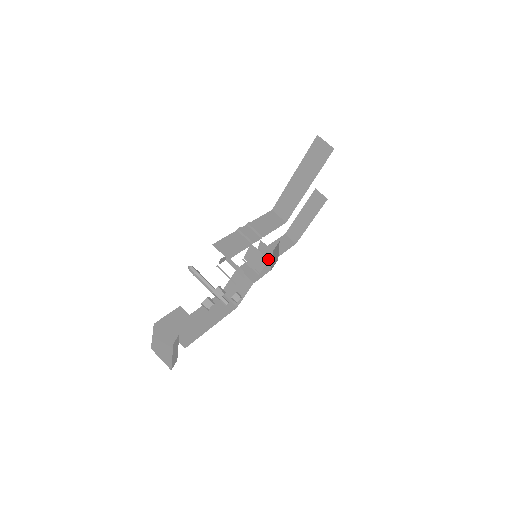
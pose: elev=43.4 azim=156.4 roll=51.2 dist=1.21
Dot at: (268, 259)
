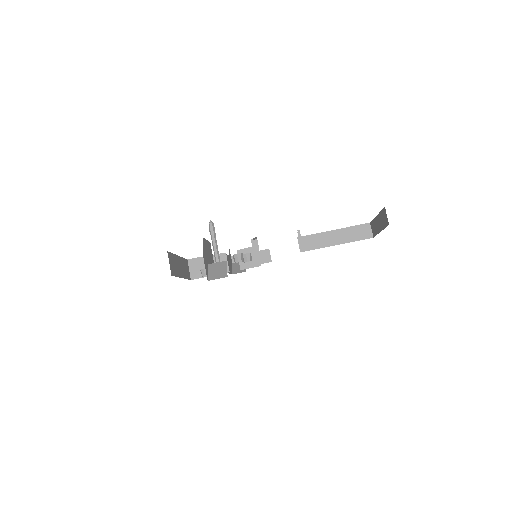
Dot at: (231, 265)
